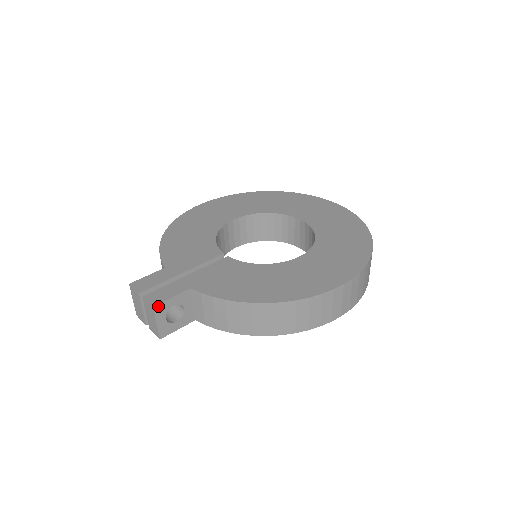
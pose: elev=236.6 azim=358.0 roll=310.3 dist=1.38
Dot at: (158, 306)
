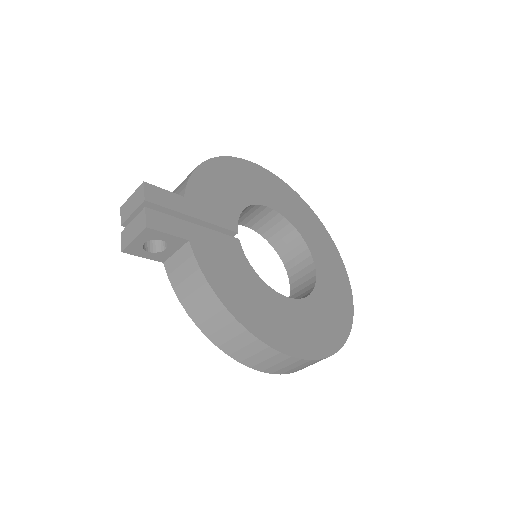
Dot at: (151, 230)
